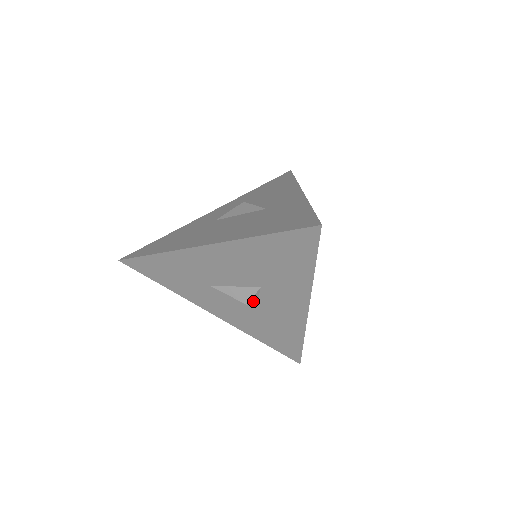
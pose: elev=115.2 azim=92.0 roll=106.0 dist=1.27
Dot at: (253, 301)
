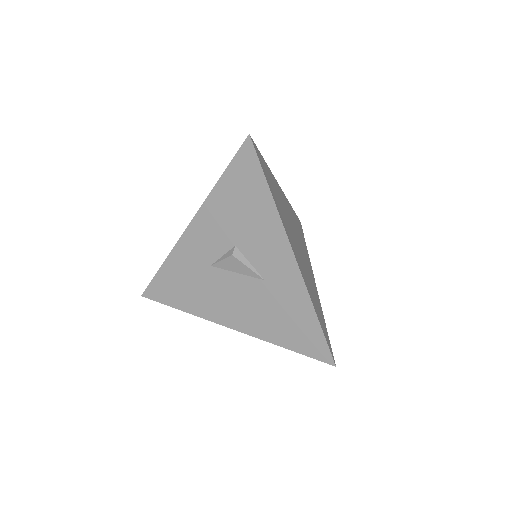
Dot at: occluded
